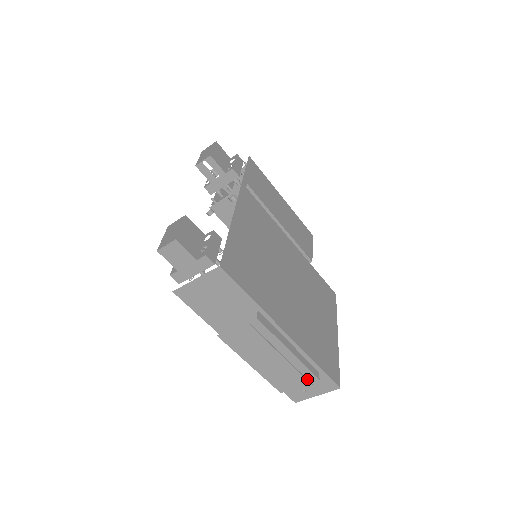
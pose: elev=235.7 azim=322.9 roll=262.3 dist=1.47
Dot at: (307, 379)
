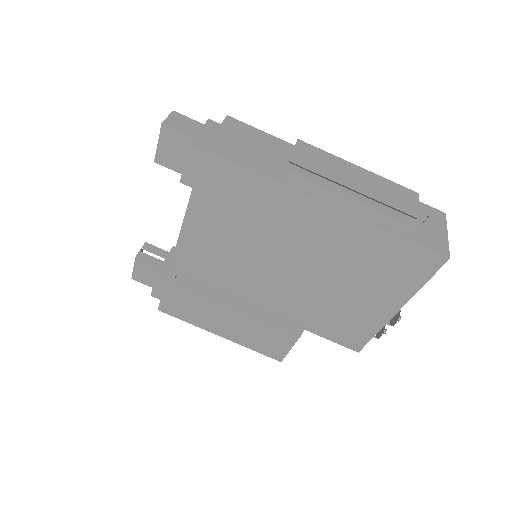
Dot at: (406, 189)
